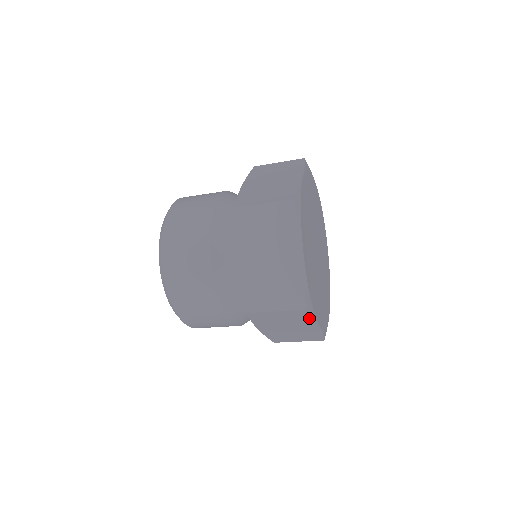
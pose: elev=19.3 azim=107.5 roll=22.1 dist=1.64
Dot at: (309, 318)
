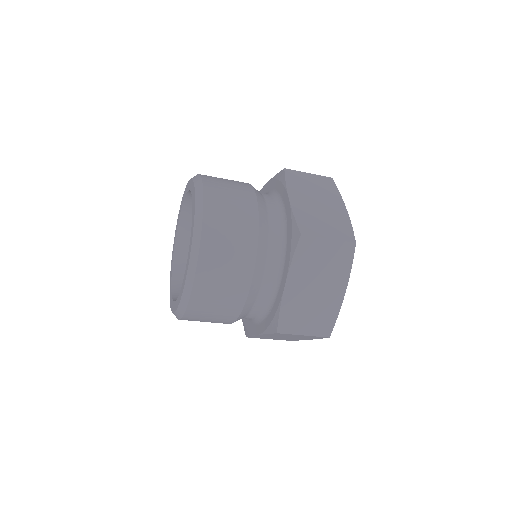
Dot at: (347, 267)
